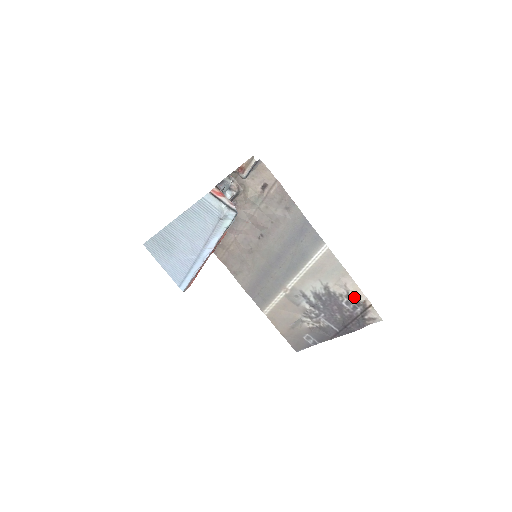
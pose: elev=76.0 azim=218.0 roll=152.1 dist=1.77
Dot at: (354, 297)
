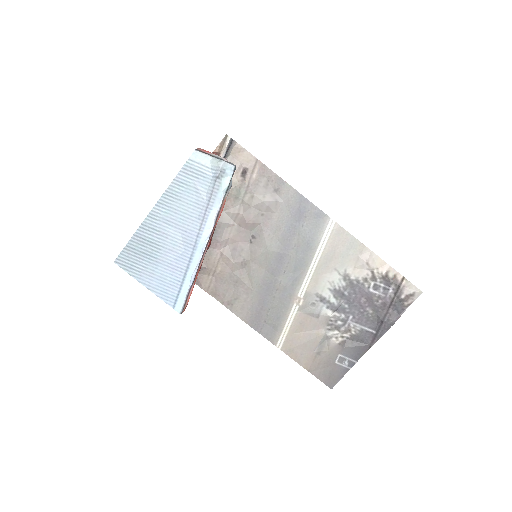
Dot at: (381, 275)
